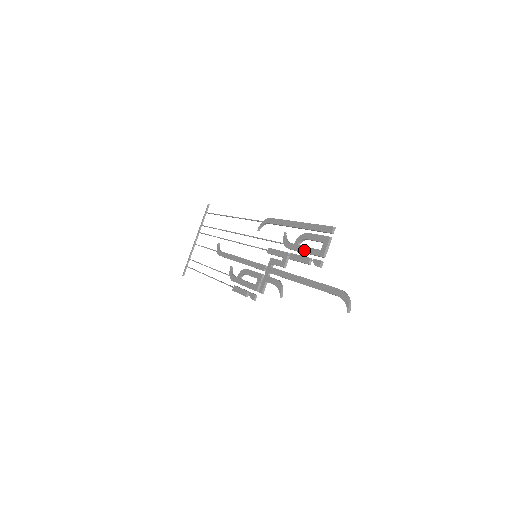
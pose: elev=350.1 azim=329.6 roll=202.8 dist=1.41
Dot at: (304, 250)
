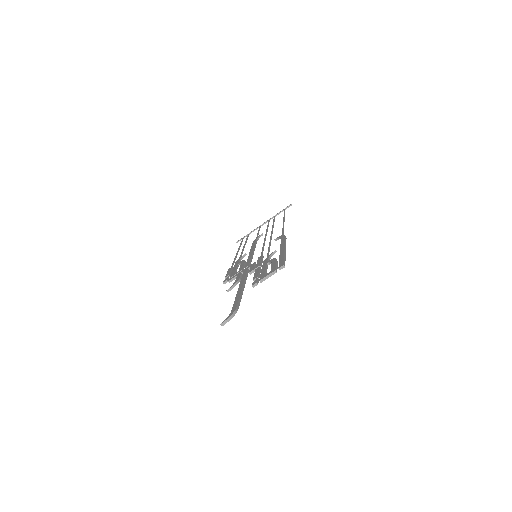
Dot at: (263, 269)
